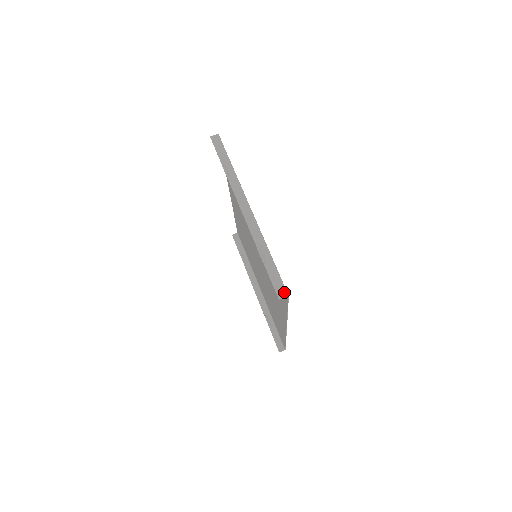
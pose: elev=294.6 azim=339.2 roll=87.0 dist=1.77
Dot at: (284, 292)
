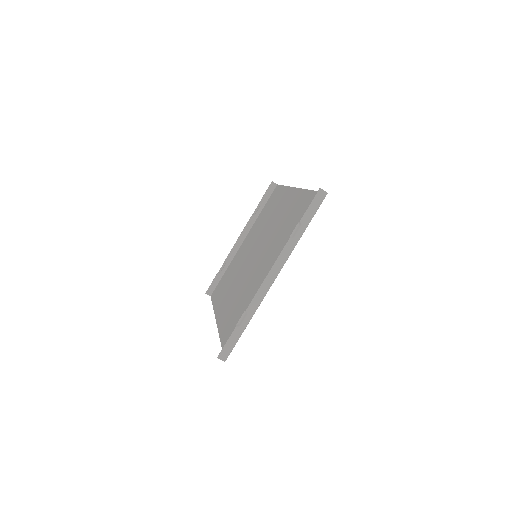
Dot at: (225, 357)
